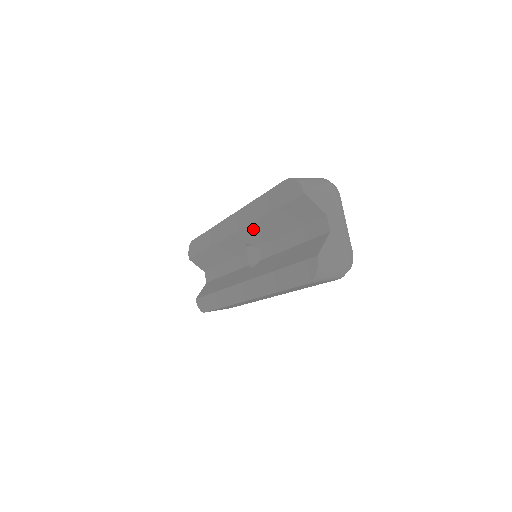
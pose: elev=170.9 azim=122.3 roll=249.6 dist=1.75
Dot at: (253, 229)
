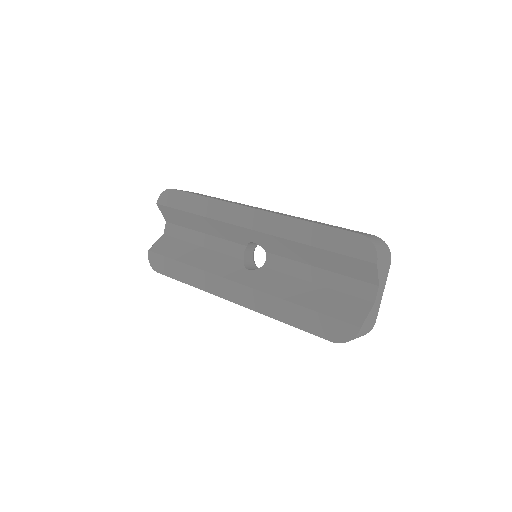
Dot at: (279, 241)
